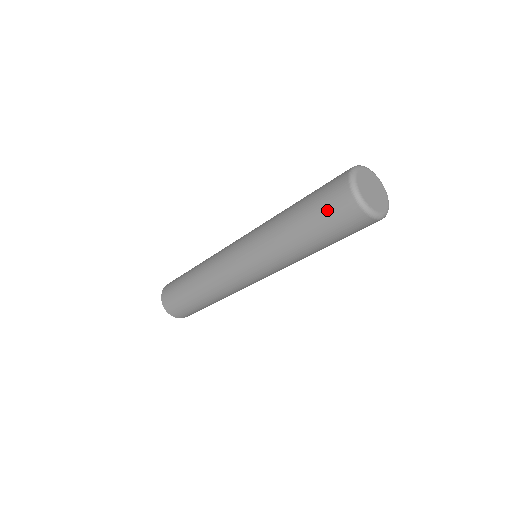
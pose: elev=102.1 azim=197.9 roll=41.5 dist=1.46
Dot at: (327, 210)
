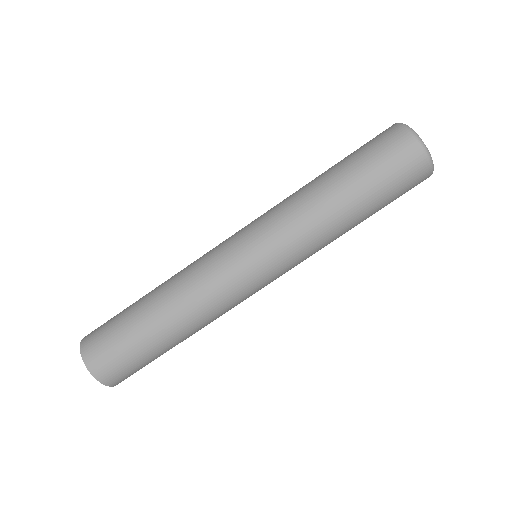
Dot at: (390, 170)
